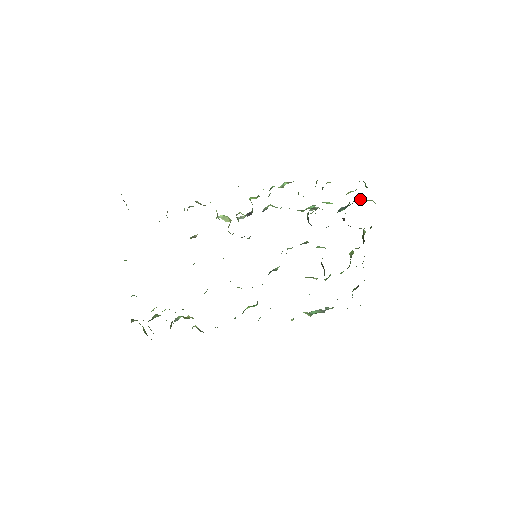
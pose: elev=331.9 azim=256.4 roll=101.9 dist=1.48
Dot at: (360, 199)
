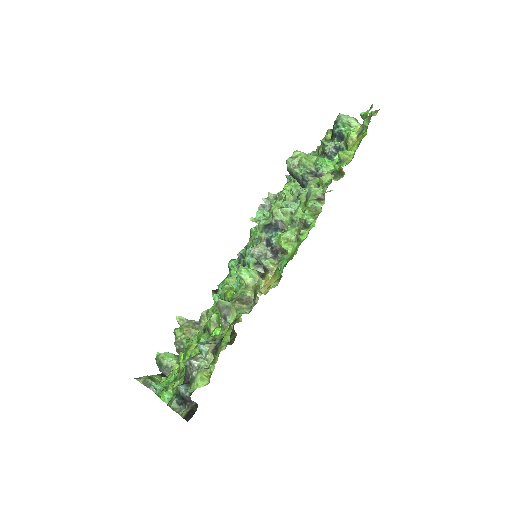
Dot at: (345, 123)
